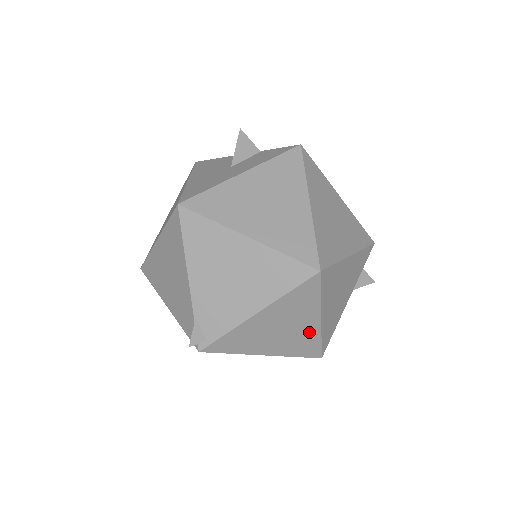
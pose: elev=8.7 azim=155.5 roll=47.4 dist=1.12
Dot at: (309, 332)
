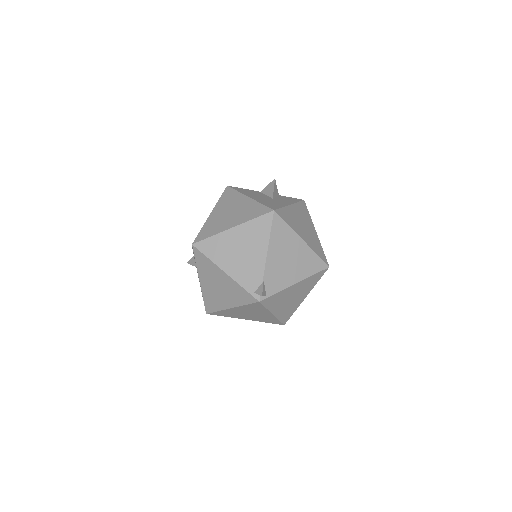
Dot at: (297, 304)
